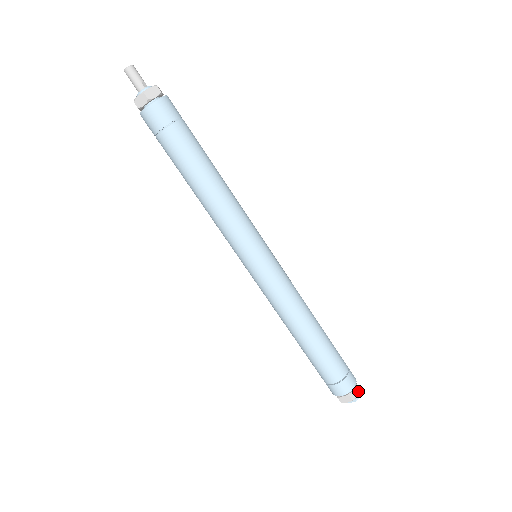
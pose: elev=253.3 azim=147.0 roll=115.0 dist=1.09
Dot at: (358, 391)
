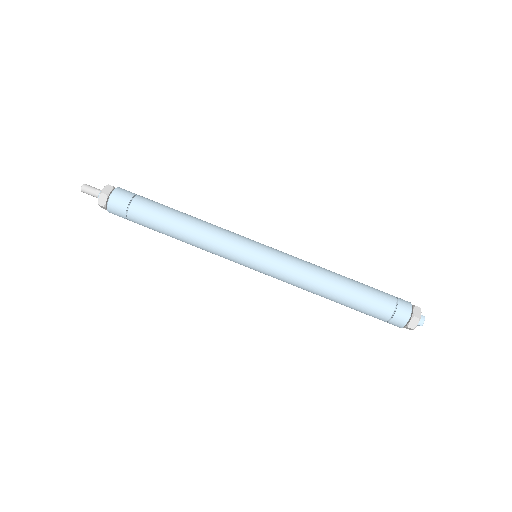
Dot at: (417, 320)
